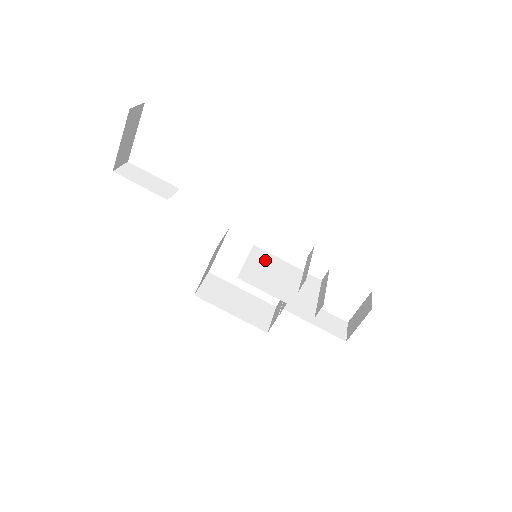
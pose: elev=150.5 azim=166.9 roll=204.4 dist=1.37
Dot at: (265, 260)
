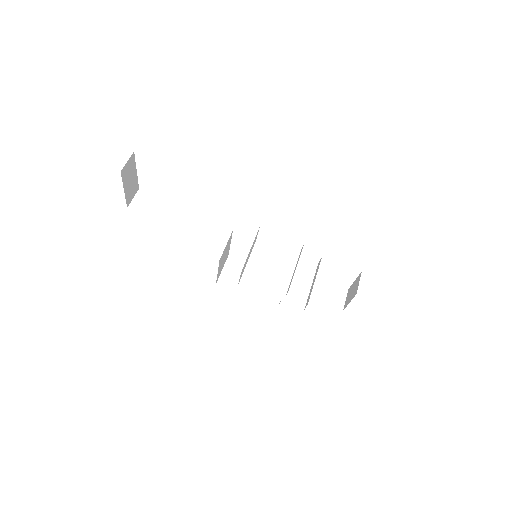
Dot at: (265, 256)
